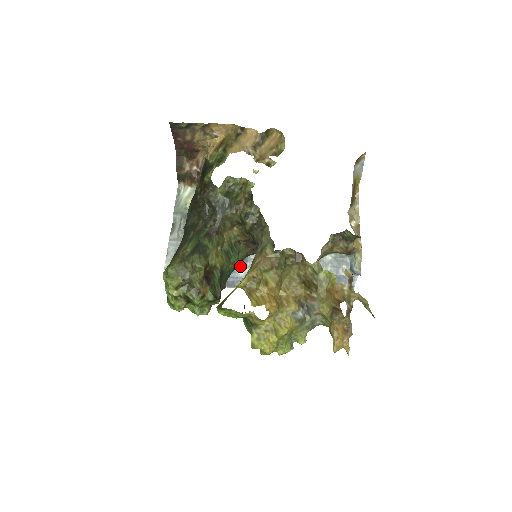
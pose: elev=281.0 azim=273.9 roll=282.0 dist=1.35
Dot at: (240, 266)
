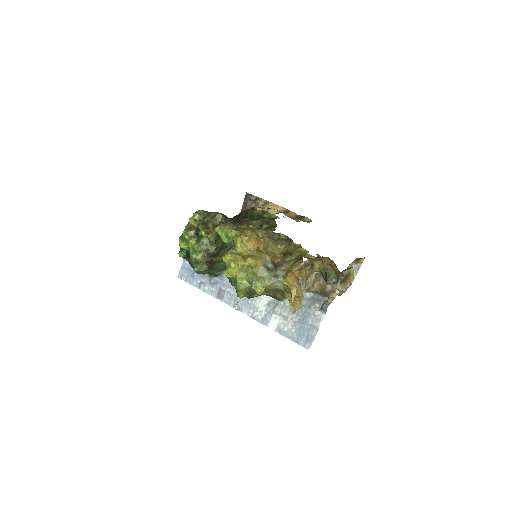
Dot at: occluded
